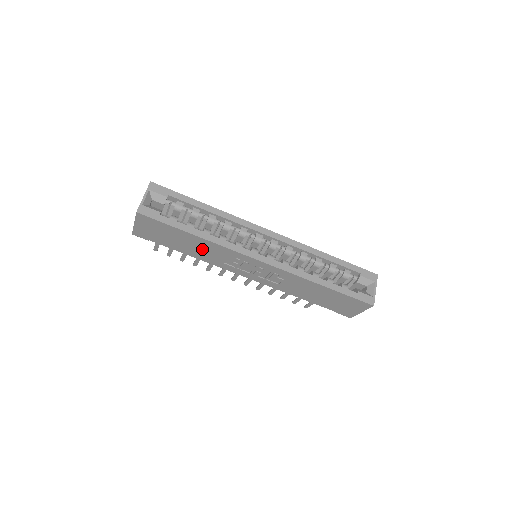
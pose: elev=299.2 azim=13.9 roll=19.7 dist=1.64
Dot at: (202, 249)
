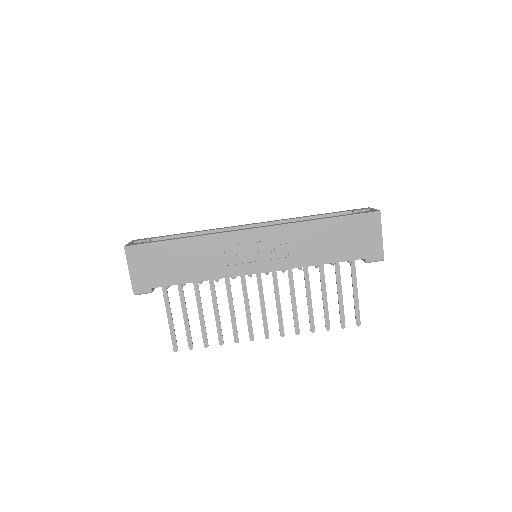
Dot at: (198, 258)
